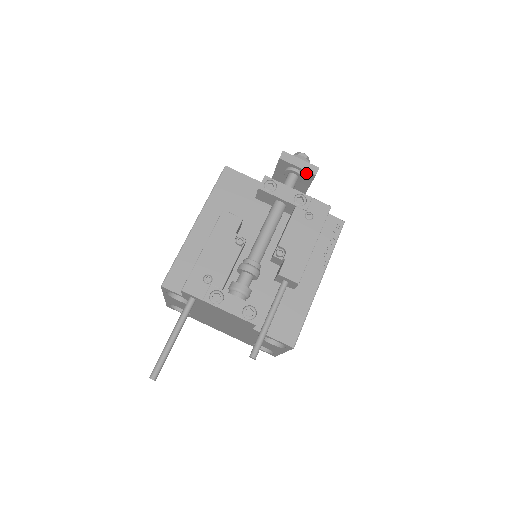
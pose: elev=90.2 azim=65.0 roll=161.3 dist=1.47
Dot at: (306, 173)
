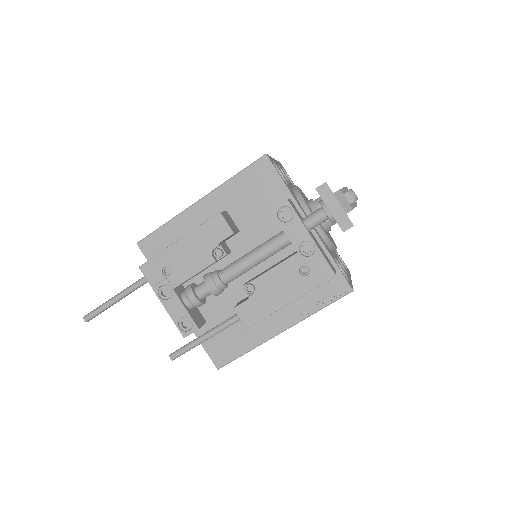
Dot at: (337, 221)
